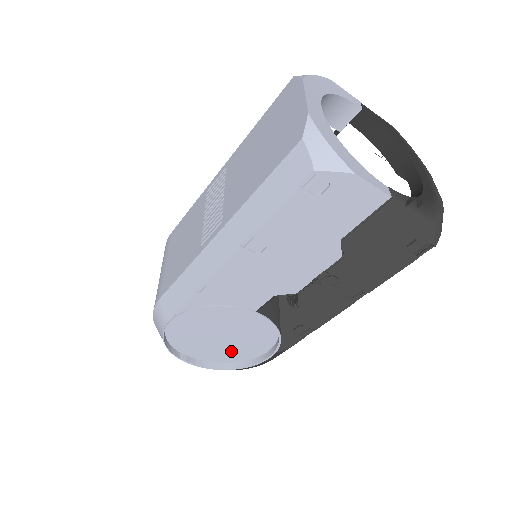
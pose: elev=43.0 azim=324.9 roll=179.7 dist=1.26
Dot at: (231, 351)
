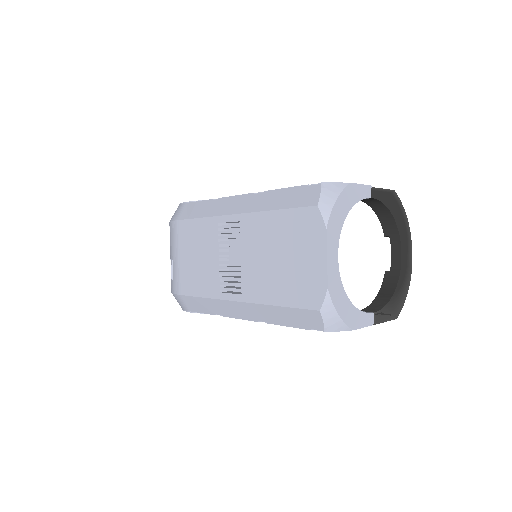
Dot at: occluded
